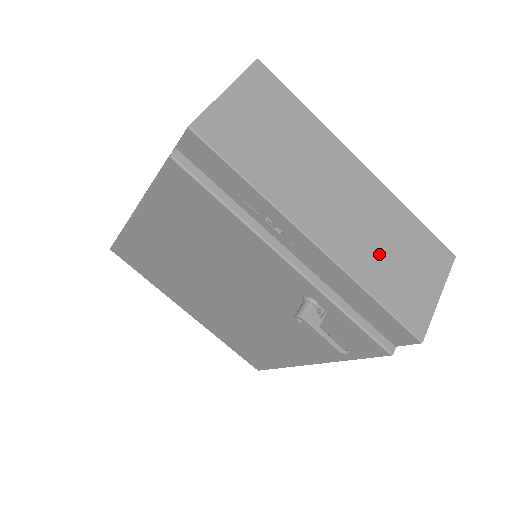
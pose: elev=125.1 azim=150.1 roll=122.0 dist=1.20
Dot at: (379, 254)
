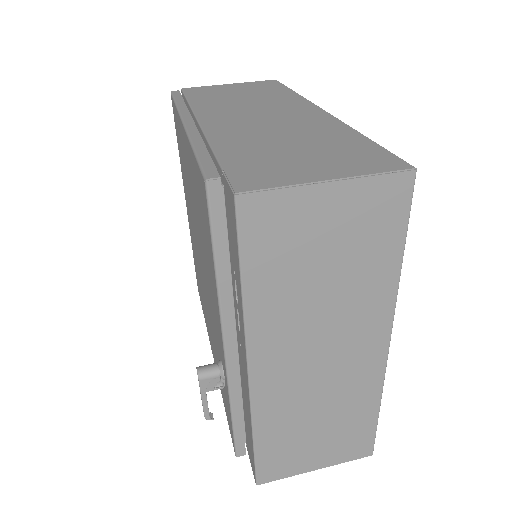
Dot at: (302, 416)
